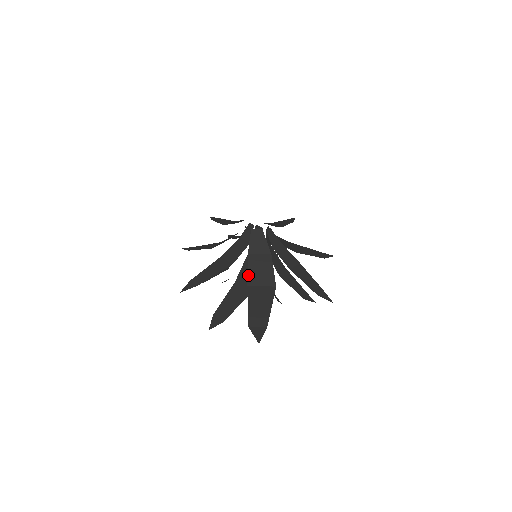
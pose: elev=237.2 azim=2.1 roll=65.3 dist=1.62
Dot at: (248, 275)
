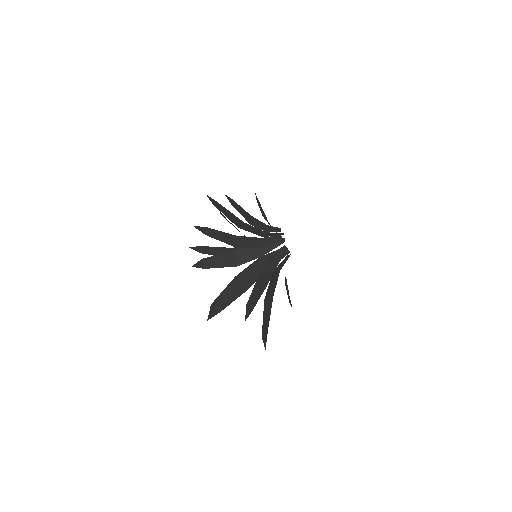
Dot at: (267, 290)
